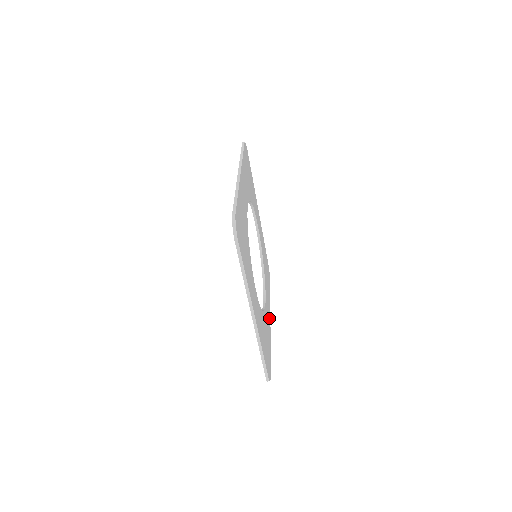
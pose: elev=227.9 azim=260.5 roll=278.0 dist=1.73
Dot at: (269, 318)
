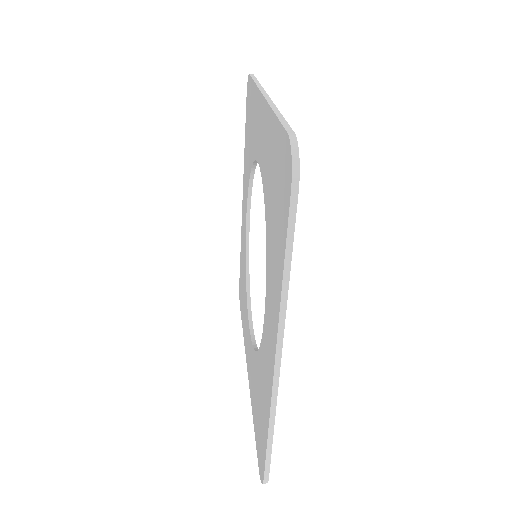
Dot at: occluded
